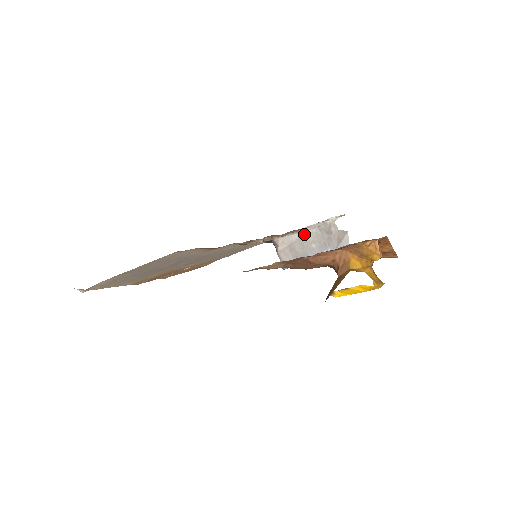
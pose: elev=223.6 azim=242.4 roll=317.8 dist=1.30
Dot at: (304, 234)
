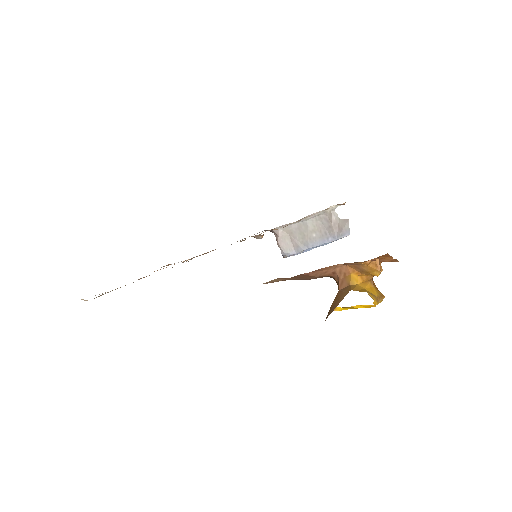
Dot at: (304, 223)
